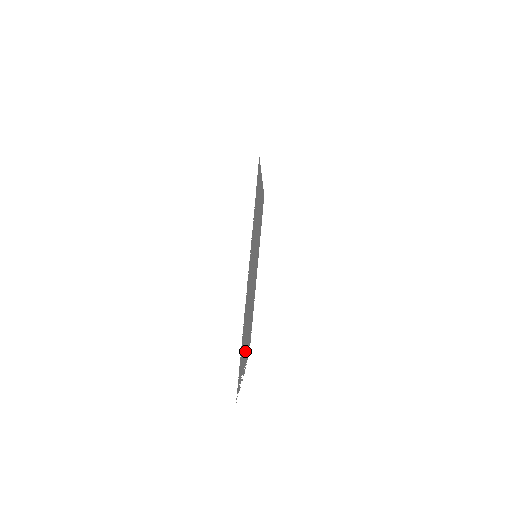
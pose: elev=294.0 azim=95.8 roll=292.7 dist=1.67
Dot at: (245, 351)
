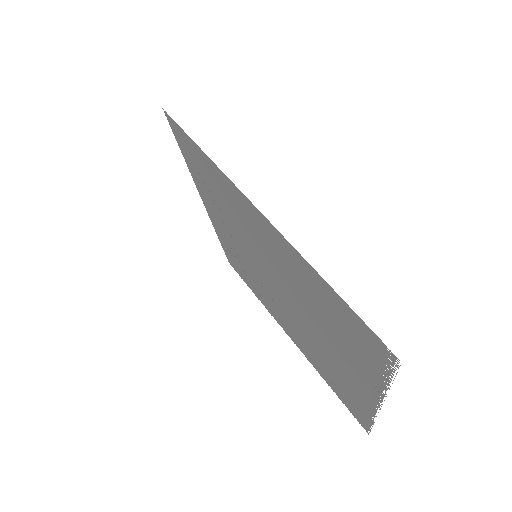
Dot at: (300, 344)
